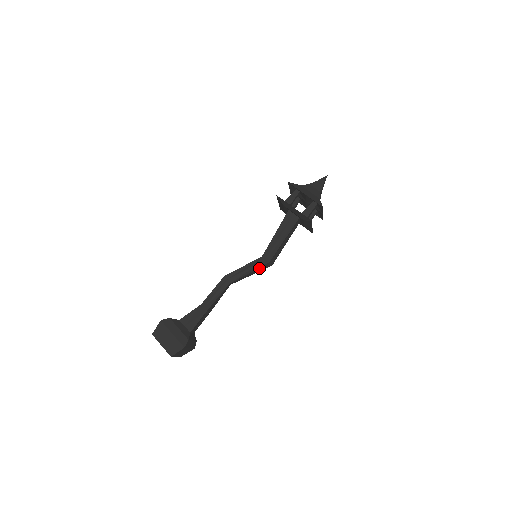
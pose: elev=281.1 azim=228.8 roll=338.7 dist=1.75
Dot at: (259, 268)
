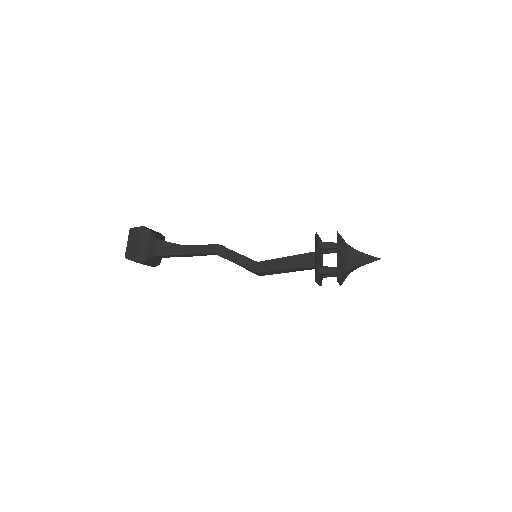
Dot at: (246, 268)
